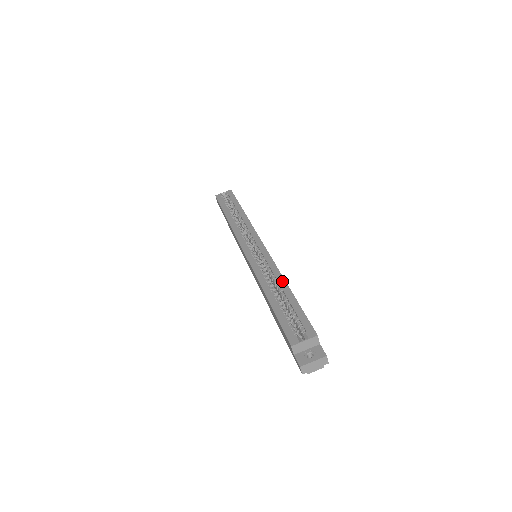
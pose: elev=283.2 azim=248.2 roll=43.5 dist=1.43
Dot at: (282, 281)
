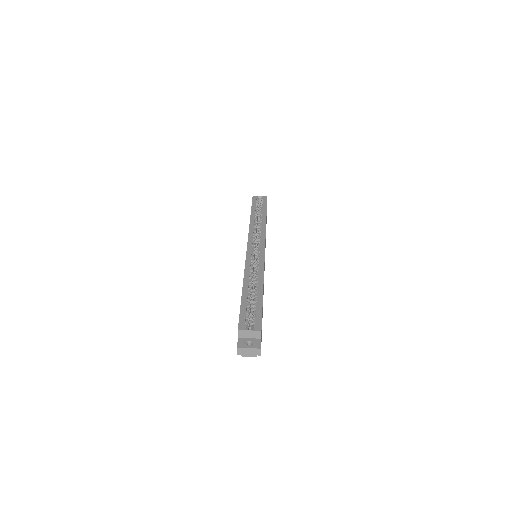
Dot at: (261, 282)
